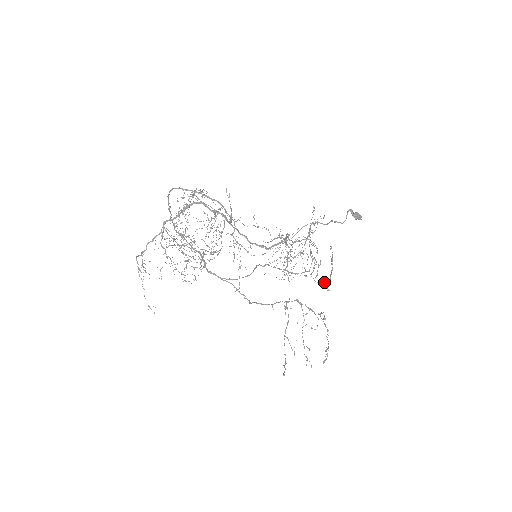
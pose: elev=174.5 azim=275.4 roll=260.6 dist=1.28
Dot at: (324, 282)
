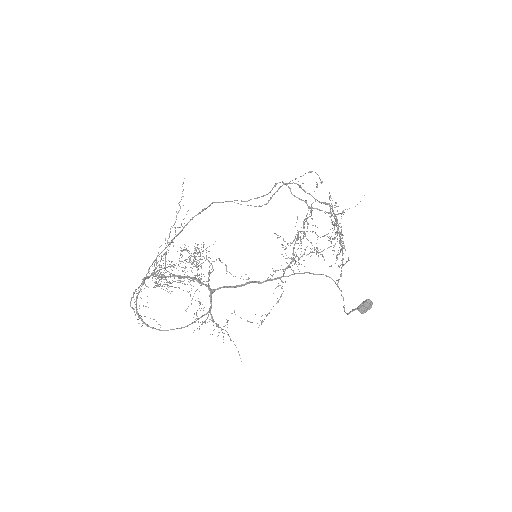
Dot at: occluded
